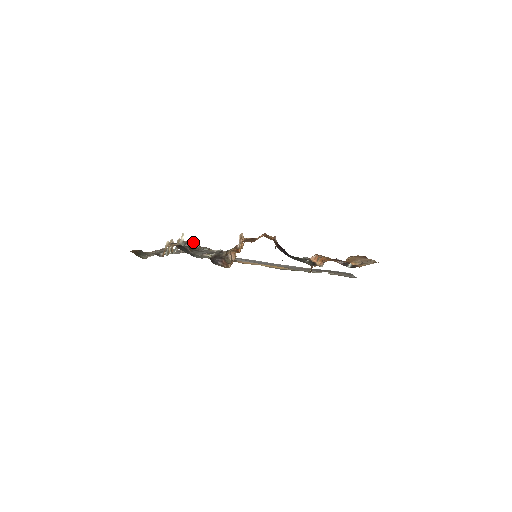
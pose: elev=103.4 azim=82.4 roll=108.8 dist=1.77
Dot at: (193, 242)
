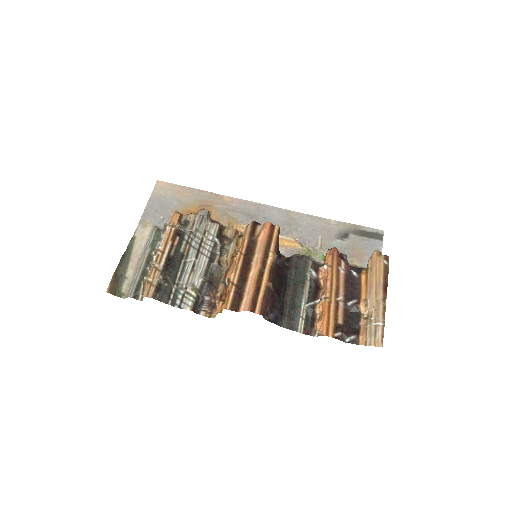
Dot at: (182, 229)
